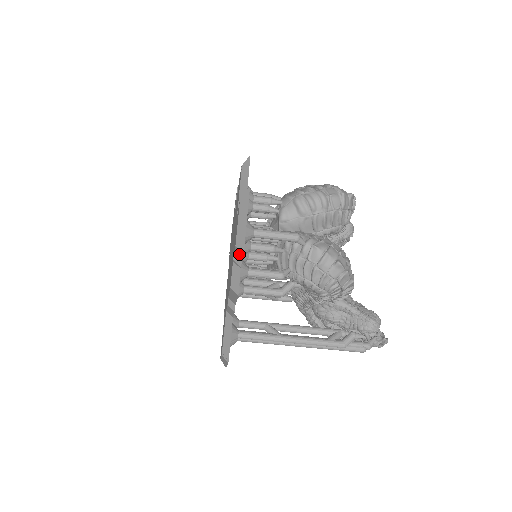
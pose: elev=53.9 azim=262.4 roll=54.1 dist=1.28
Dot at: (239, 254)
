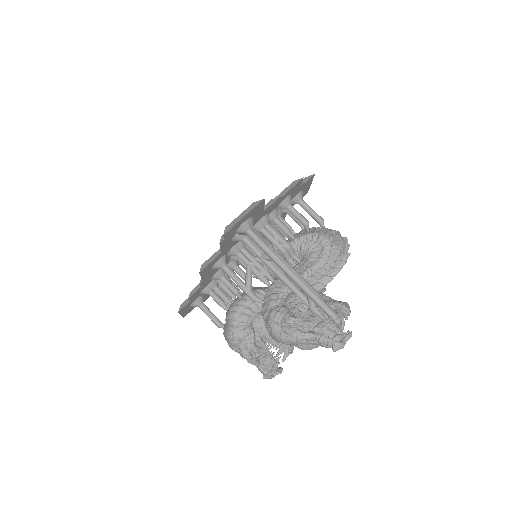
Dot at: (305, 180)
